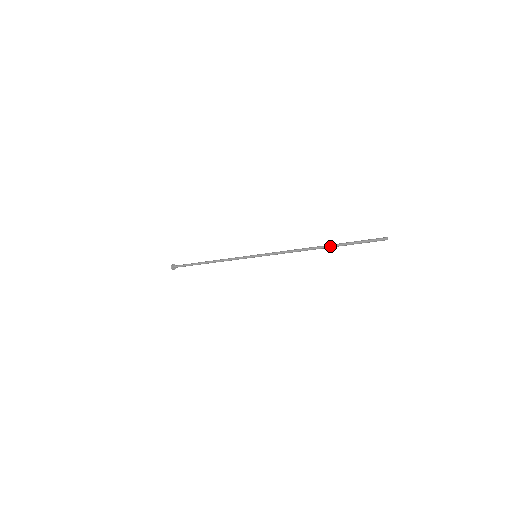
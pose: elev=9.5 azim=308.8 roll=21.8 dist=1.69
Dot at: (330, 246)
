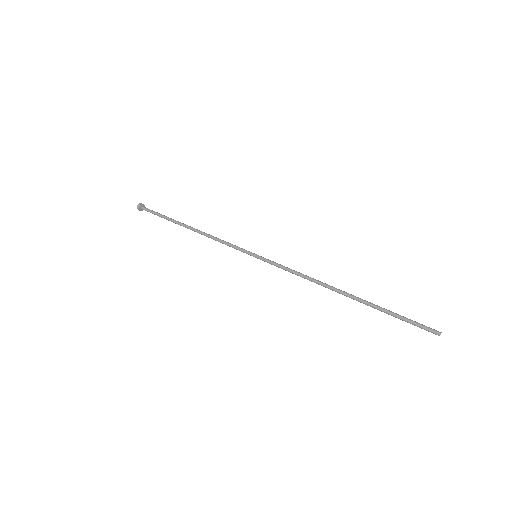
Dot at: (360, 302)
